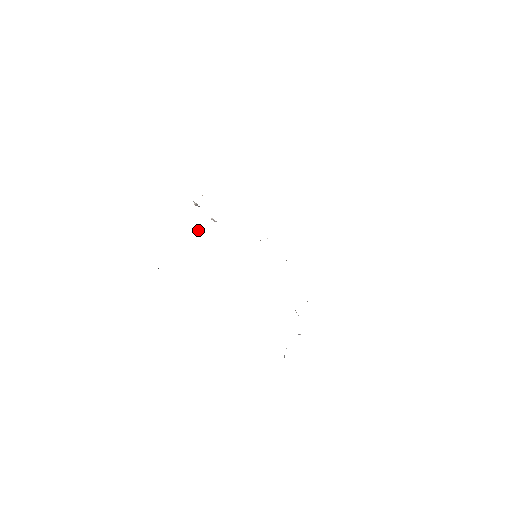
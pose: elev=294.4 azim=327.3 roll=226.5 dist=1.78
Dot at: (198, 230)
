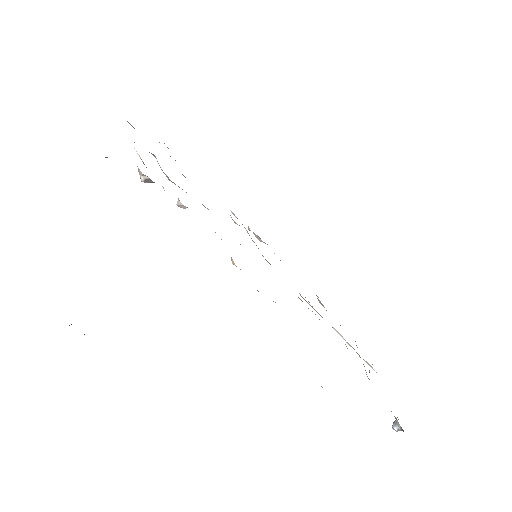
Dot at: occluded
